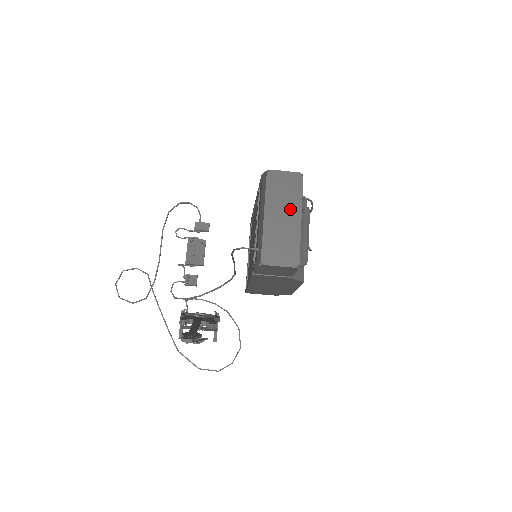
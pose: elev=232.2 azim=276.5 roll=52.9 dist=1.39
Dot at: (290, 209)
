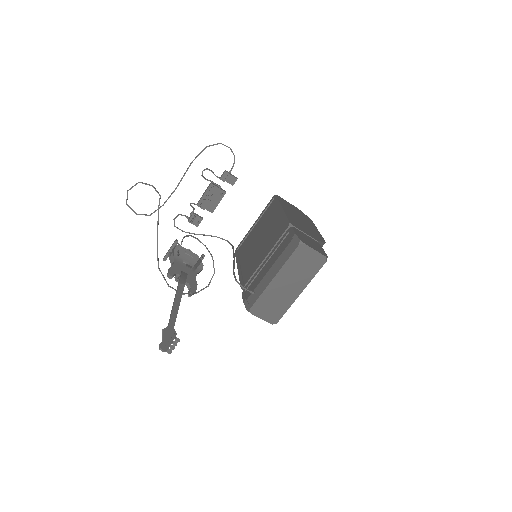
Dot at: (298, 282)
